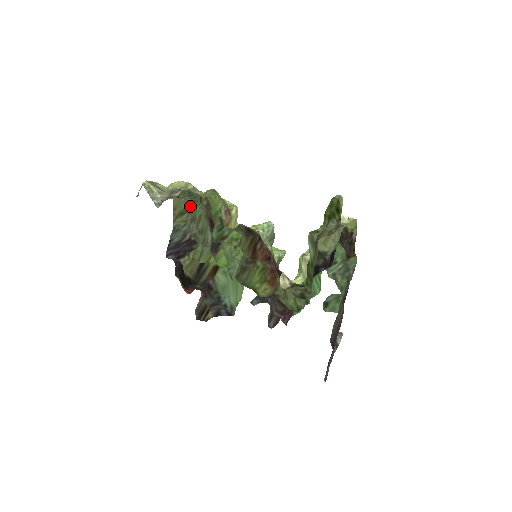
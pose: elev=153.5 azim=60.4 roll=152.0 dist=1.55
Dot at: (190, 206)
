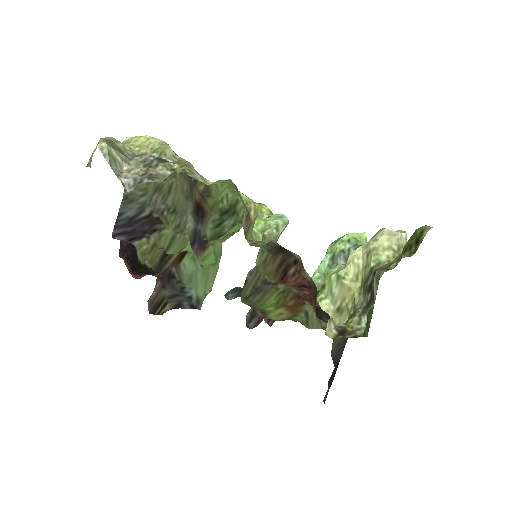
Dot at: occluded
